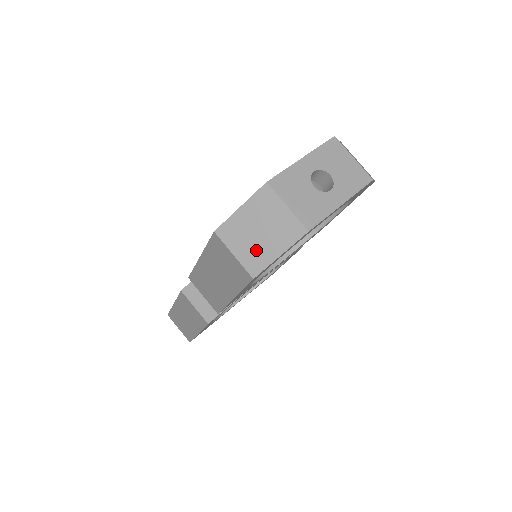
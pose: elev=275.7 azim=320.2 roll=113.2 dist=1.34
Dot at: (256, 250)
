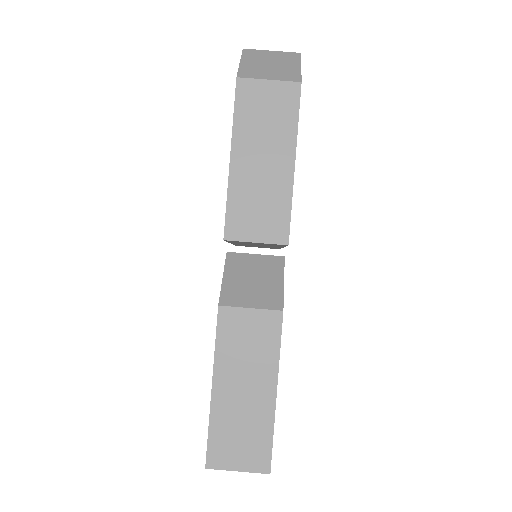
Dot at: (281, 71)
